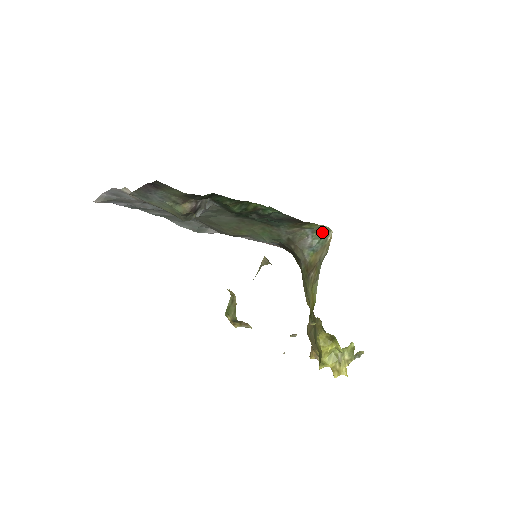
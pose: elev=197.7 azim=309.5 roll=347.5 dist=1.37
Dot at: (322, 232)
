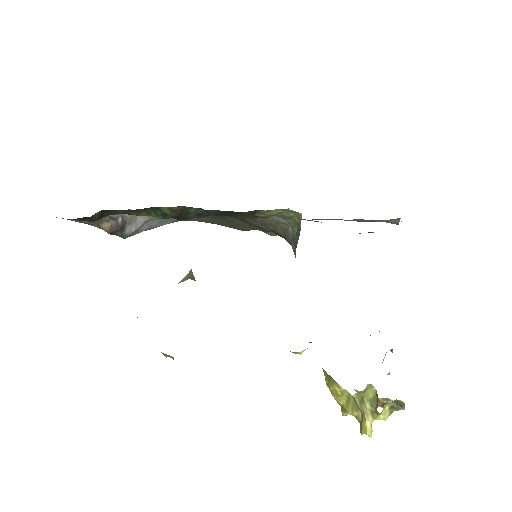
Dot at: (294, 217)
